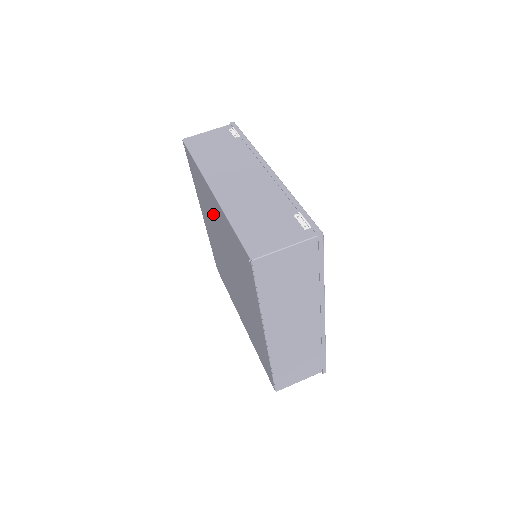
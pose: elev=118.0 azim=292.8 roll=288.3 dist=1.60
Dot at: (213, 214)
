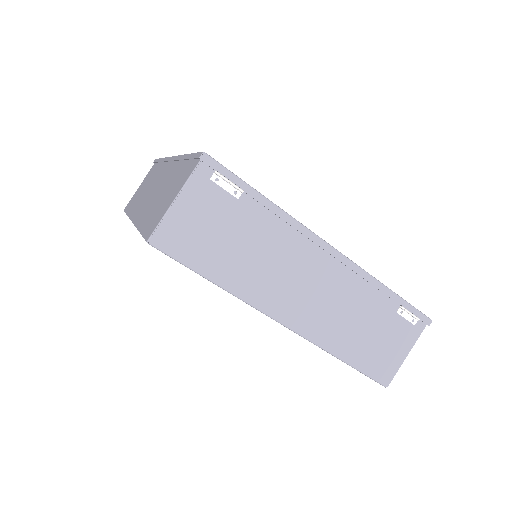
Dot at: occluded
